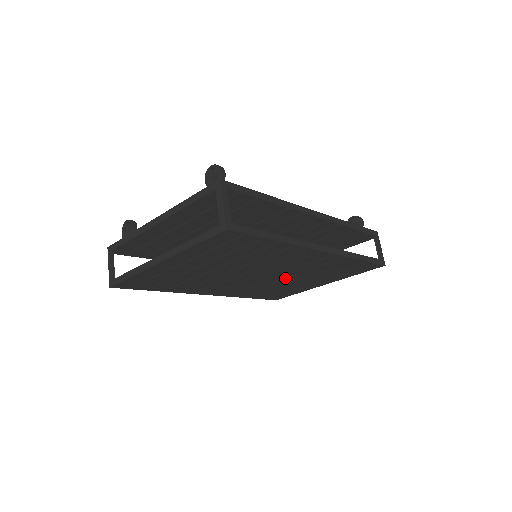
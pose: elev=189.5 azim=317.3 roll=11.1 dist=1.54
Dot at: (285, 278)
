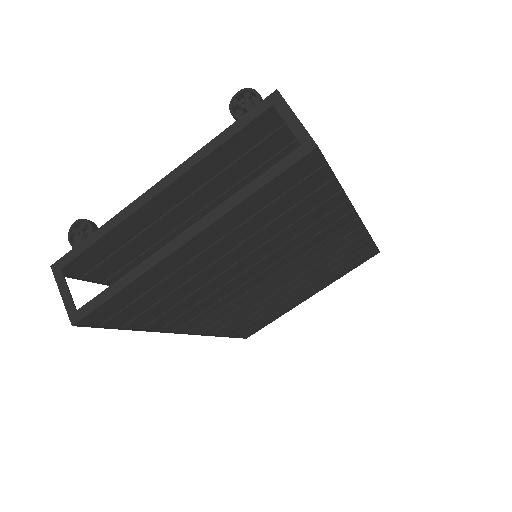
Dot at: (287, 285)
